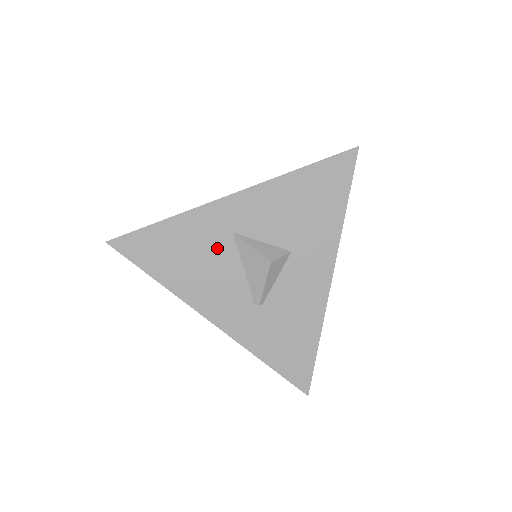
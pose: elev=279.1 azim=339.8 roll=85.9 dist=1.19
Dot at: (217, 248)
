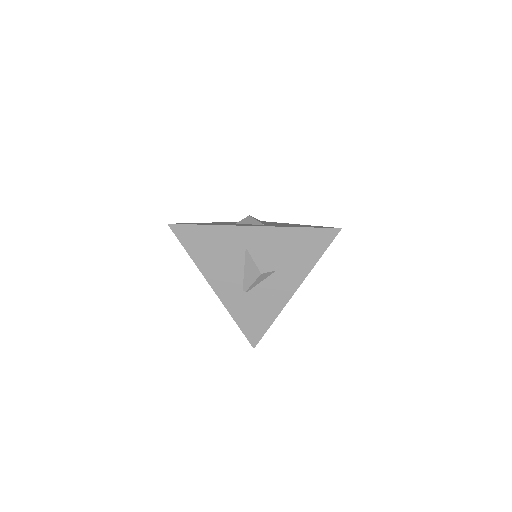
Dot at: (233, 252)
